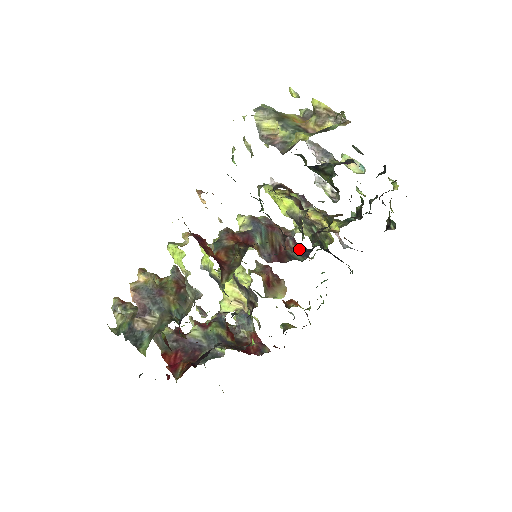
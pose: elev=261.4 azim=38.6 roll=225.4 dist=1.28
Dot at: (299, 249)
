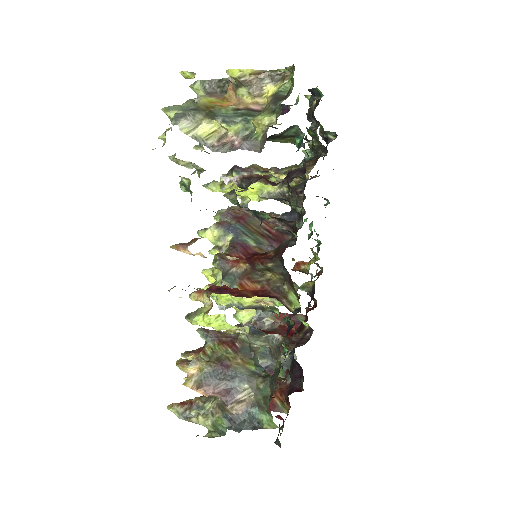
Dot at: occluded
